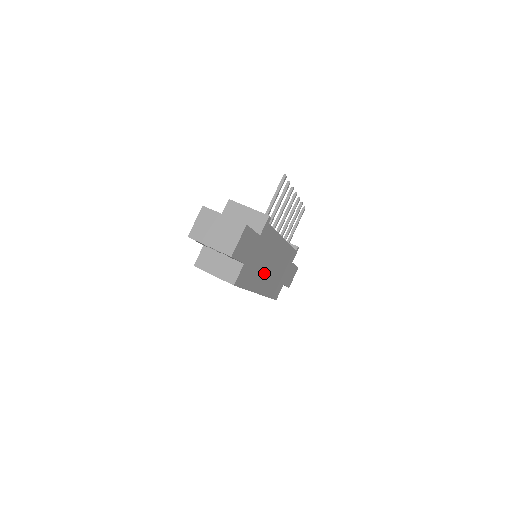
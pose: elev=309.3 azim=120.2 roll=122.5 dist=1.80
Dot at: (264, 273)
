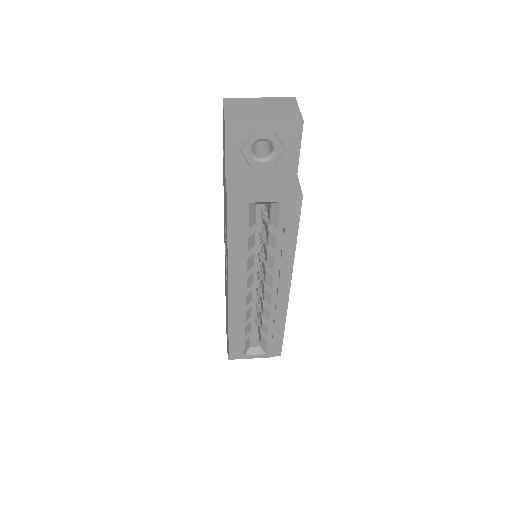
Dot at: occluded
